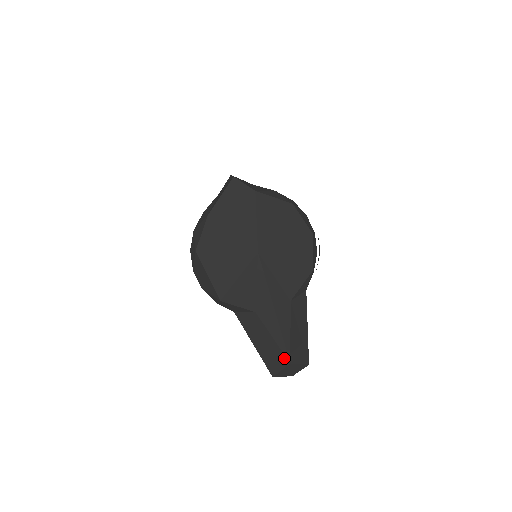
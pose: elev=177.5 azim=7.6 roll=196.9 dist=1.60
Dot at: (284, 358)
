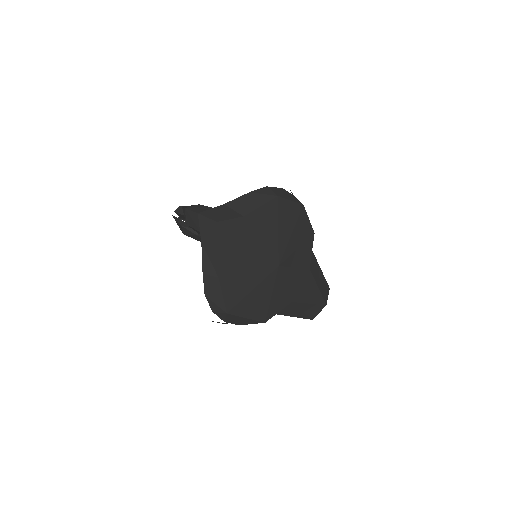
Dot at: (321, 306)
